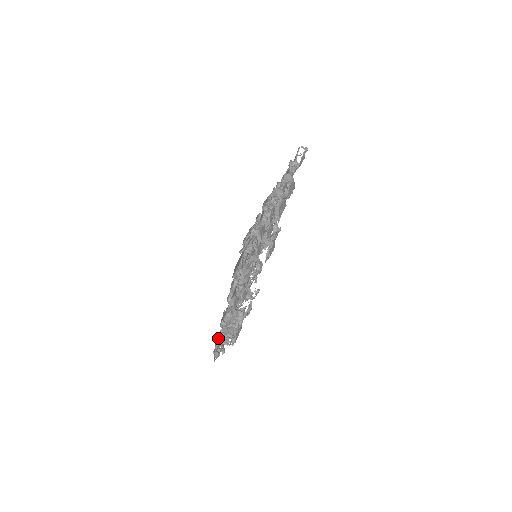
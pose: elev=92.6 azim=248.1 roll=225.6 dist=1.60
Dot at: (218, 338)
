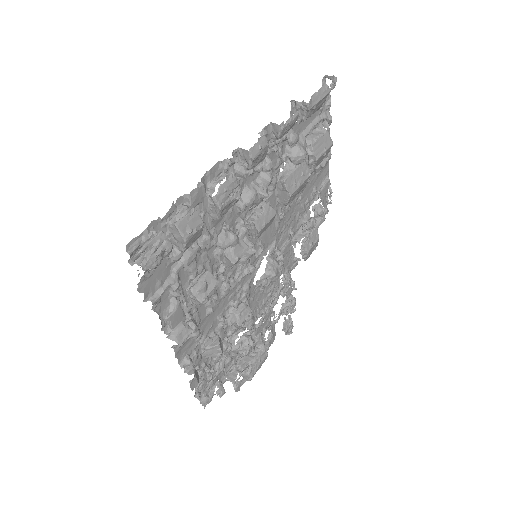
Dot at: occluded
